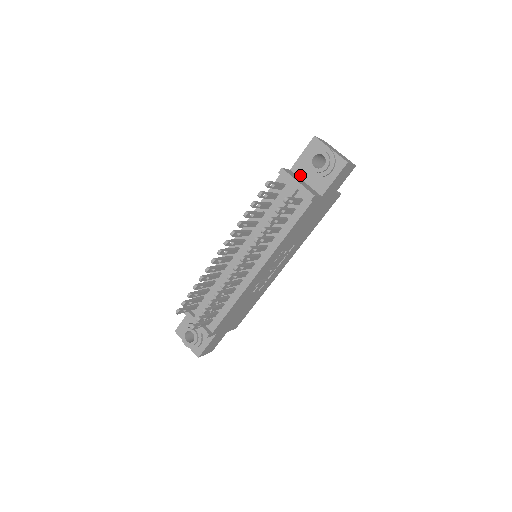
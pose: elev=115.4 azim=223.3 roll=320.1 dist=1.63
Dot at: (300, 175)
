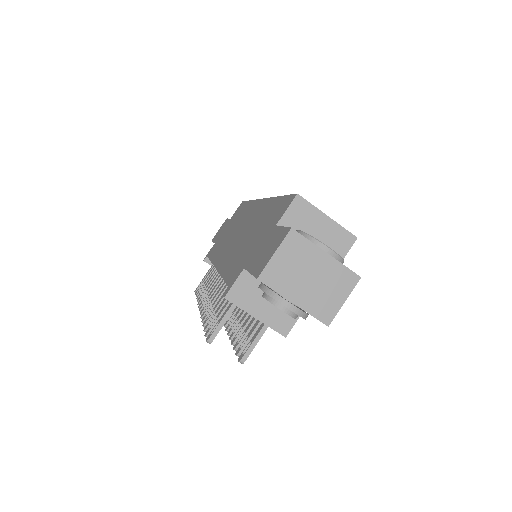
Dot at: occluded
